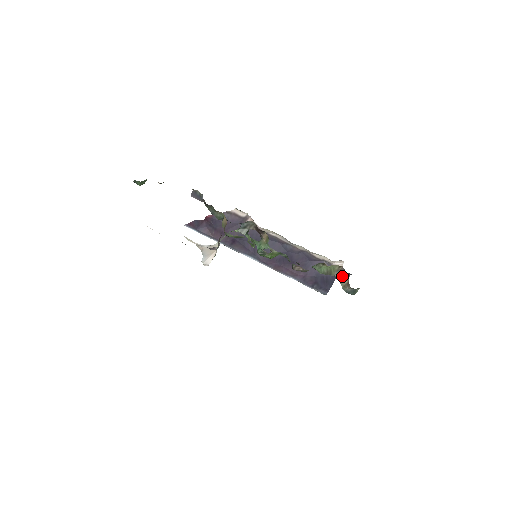
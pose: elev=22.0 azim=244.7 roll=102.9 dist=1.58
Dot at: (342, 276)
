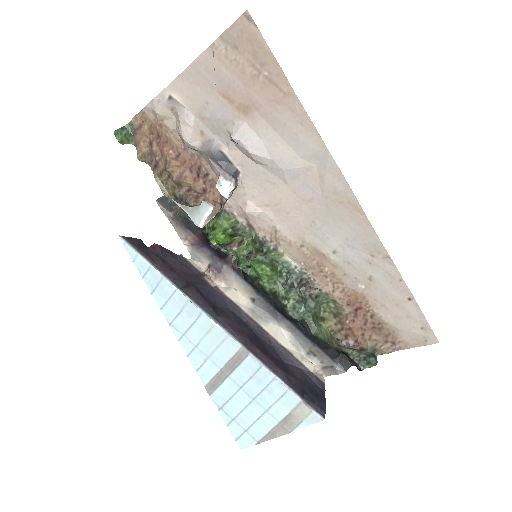
Dot at: (347, 348)
